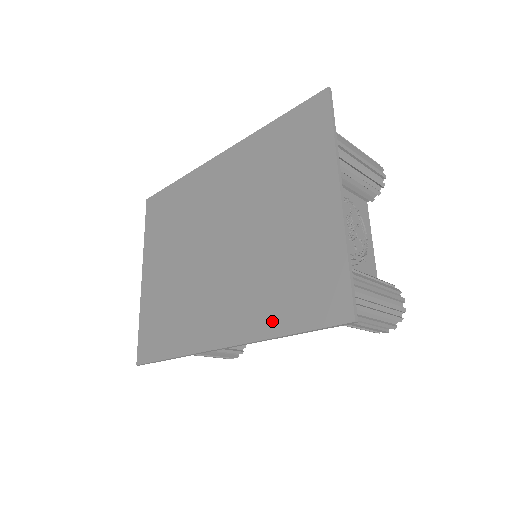
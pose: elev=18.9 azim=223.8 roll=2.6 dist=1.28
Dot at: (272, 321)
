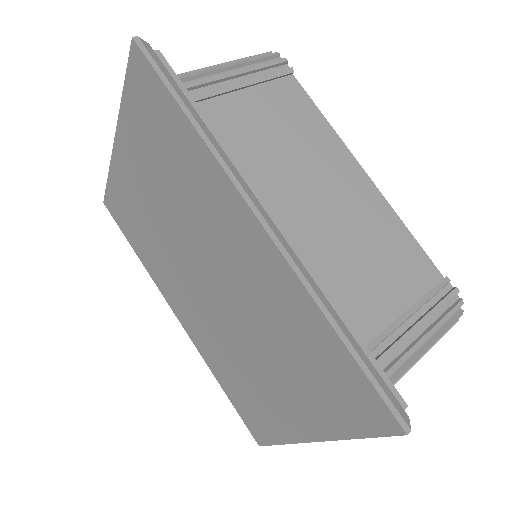
Dot at: (218, 373)
